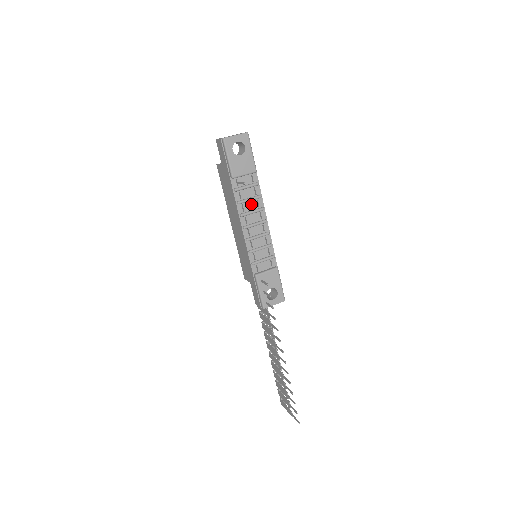
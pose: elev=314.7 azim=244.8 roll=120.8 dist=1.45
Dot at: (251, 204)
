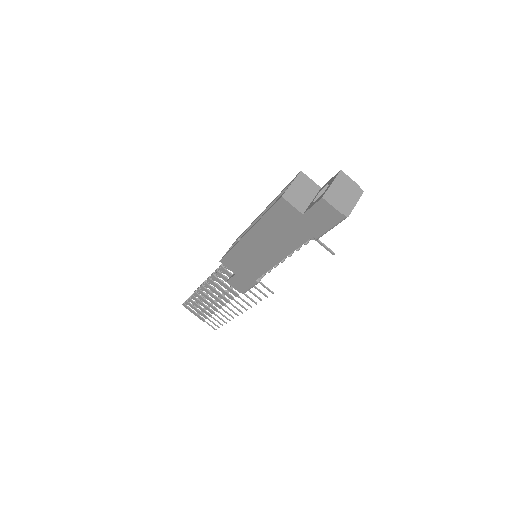
Dot at: occluded
